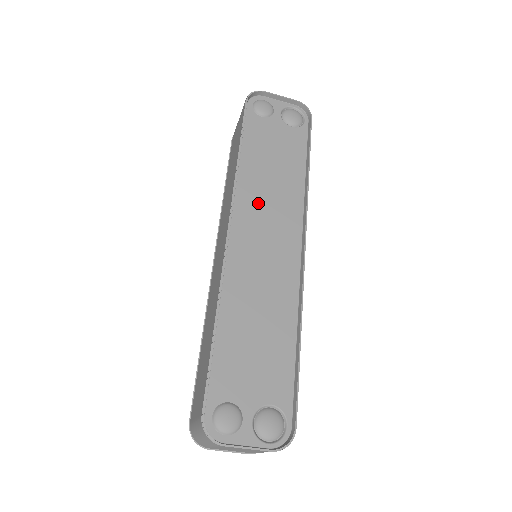
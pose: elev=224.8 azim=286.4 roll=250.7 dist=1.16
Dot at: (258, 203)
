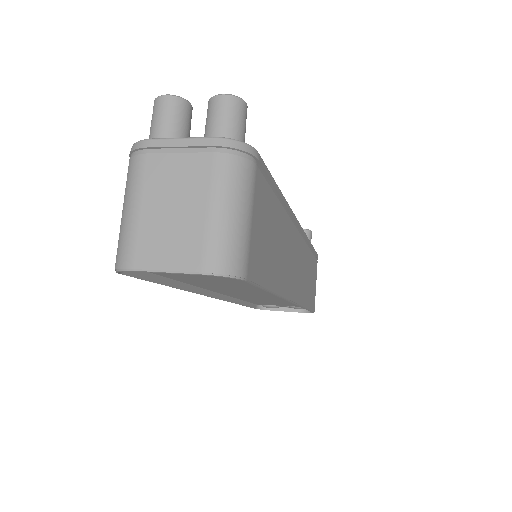
Dot at: (228, 289)
